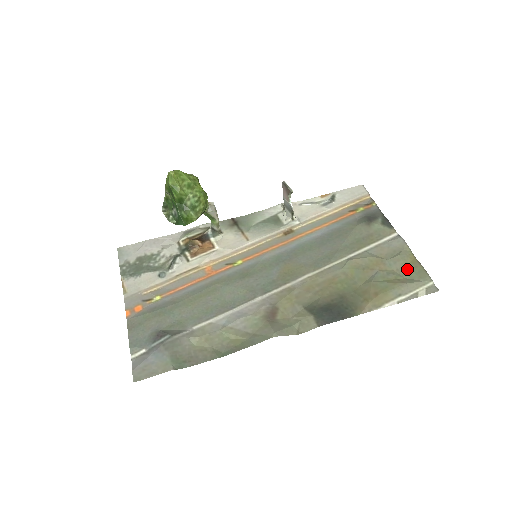
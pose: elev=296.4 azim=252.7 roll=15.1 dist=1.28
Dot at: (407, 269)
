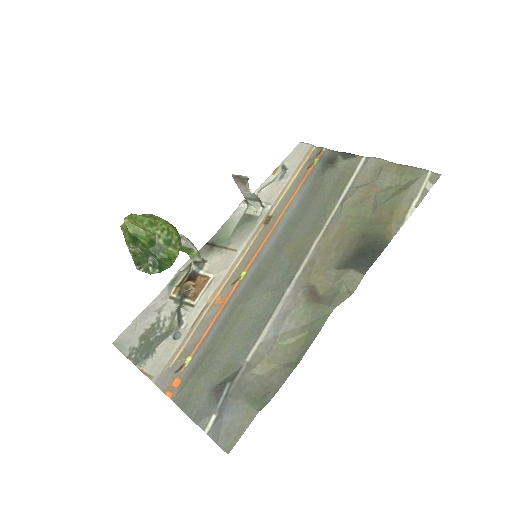
Dot at: (399, 177)
